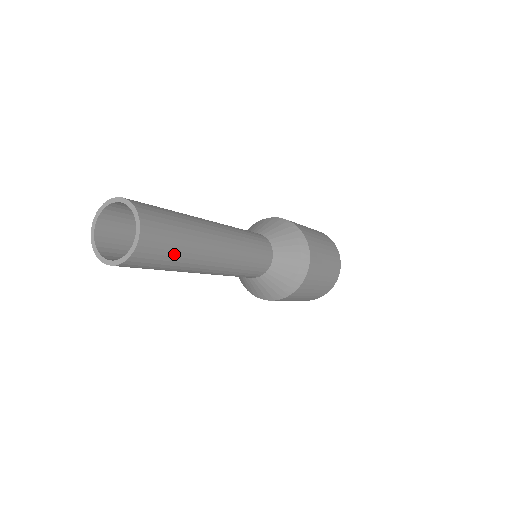
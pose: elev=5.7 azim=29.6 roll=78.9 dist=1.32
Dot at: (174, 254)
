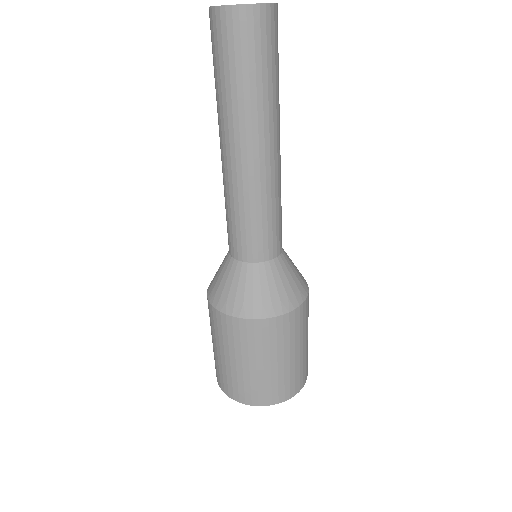
Dot at: (278, 67)
